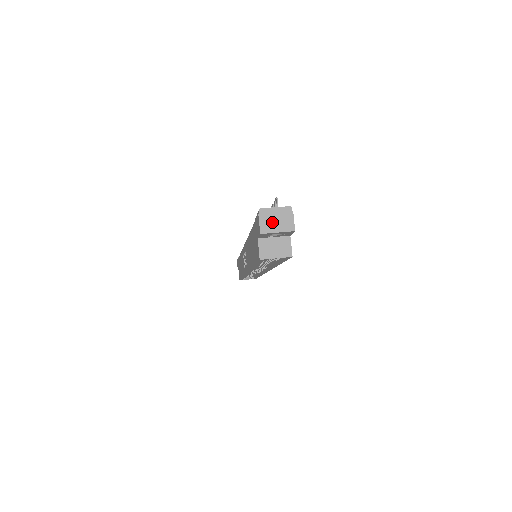
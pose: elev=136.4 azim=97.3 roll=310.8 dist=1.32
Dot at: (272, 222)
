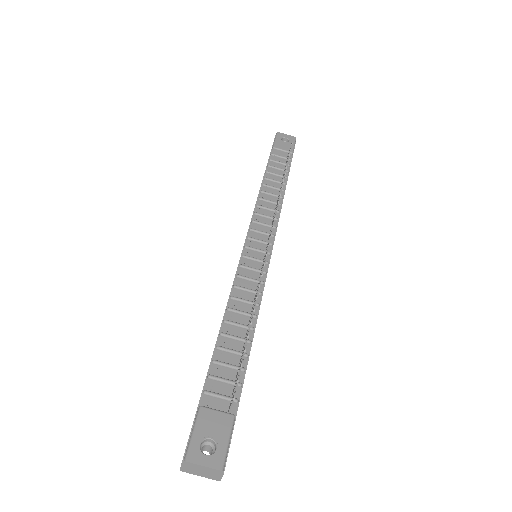
Dot at: (196, 471)
